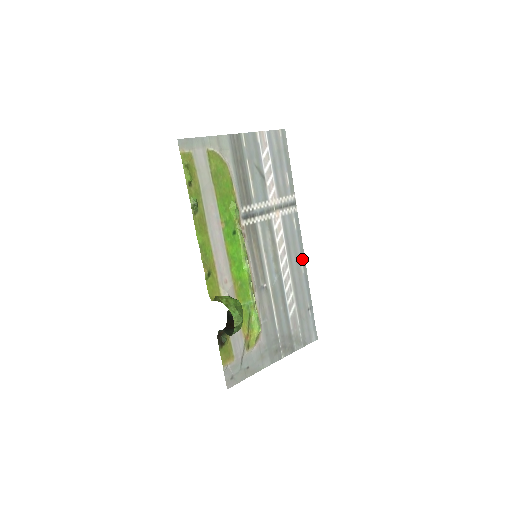
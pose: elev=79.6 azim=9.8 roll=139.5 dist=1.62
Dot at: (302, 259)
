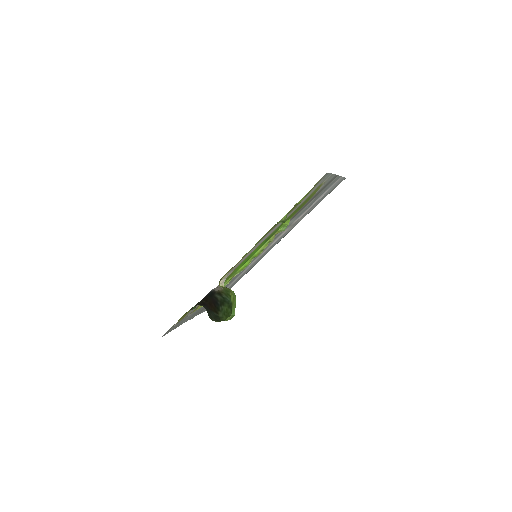
Dot at: occluded
